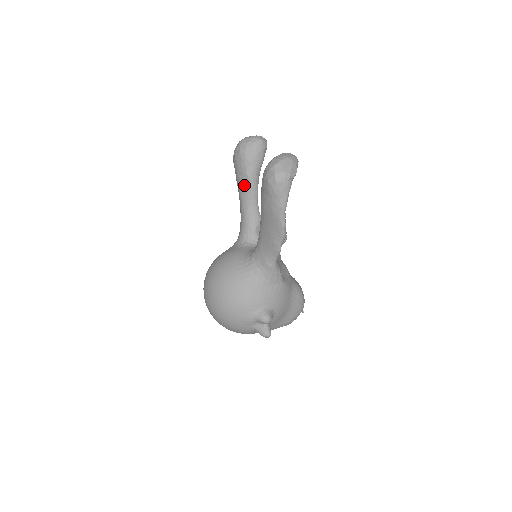
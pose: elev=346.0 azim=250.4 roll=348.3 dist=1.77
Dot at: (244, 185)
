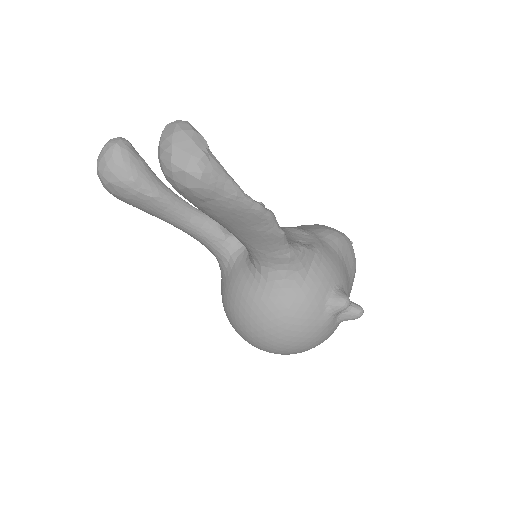
Dot at: (159, 209)
